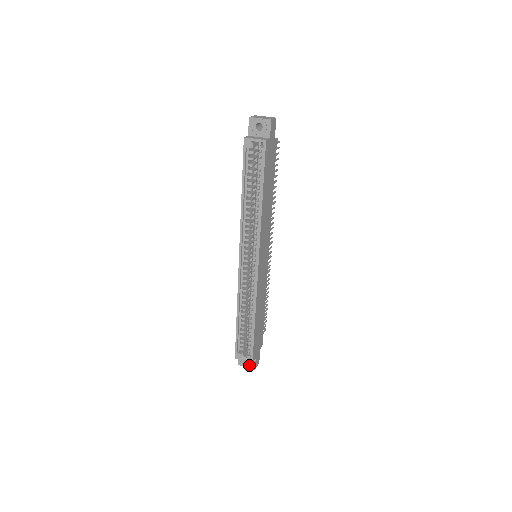
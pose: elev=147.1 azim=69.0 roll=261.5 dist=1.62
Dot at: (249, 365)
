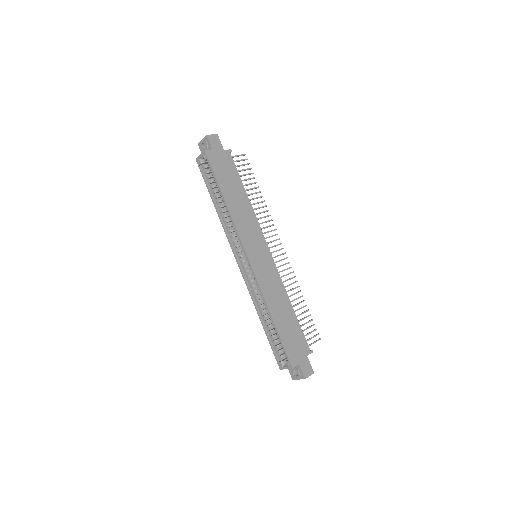
Dot at: (298, 375)
